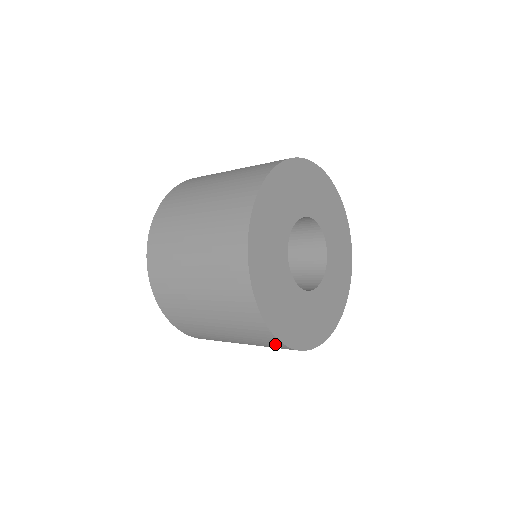
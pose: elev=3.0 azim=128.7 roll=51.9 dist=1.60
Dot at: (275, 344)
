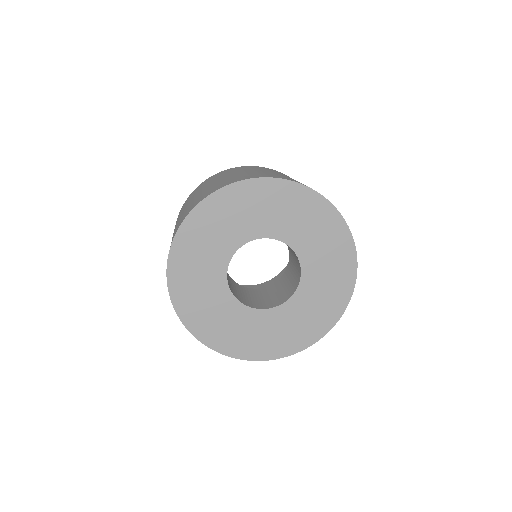
Dot at: occluded
